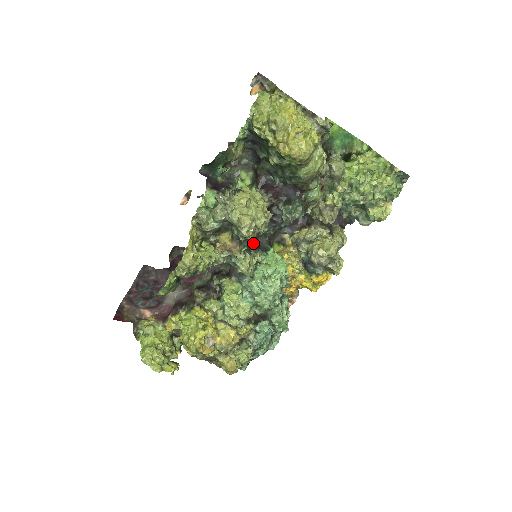
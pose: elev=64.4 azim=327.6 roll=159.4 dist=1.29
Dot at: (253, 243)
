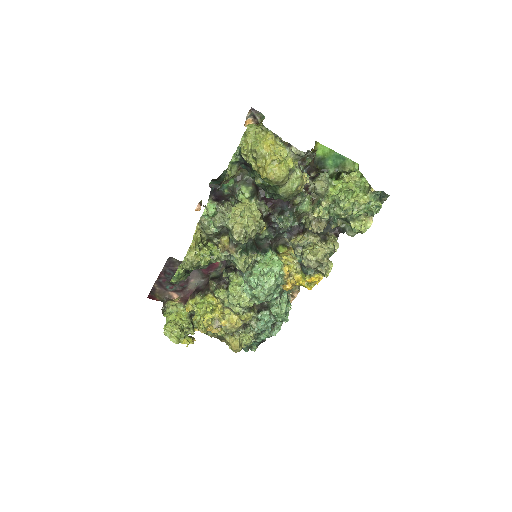
Dot at: (252, 245)
